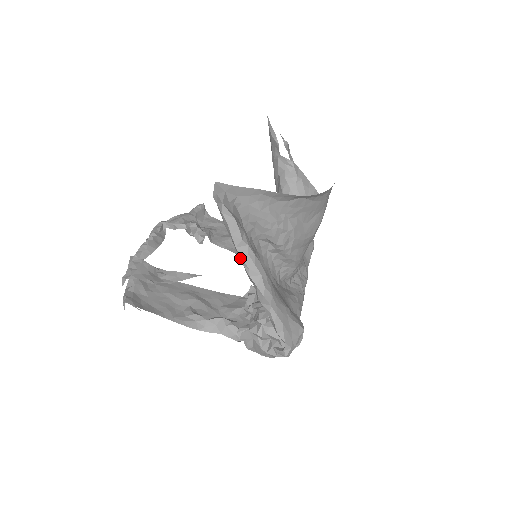
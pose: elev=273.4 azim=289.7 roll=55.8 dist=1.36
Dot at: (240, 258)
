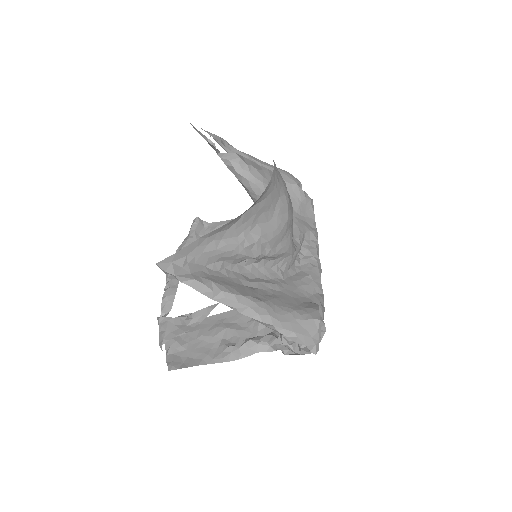
Dot at: occluded
